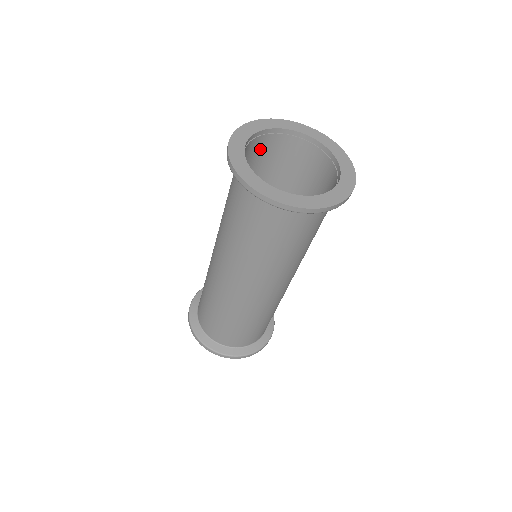
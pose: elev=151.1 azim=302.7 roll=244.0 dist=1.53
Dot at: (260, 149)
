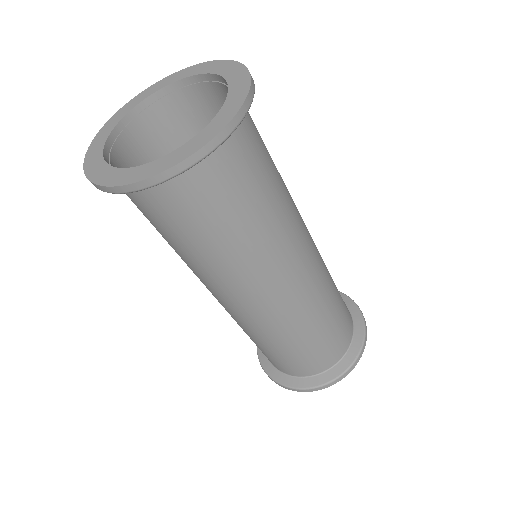
Dot at: (148, 138)
